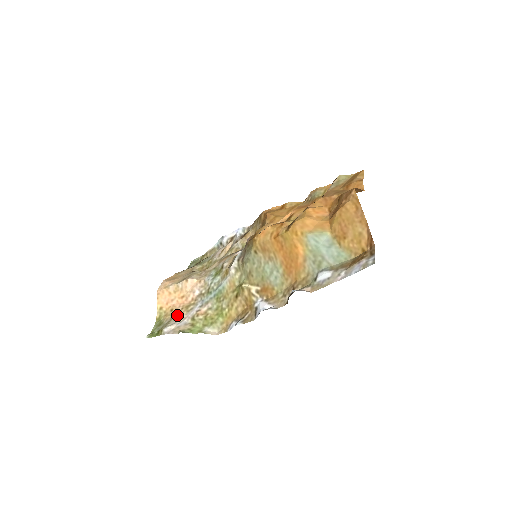
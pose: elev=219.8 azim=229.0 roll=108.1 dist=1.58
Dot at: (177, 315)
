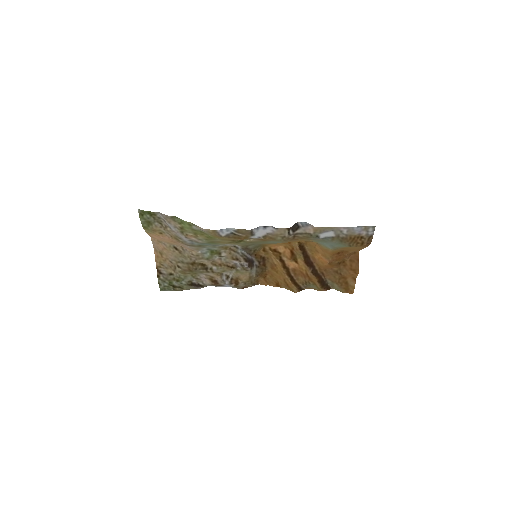
Dot at: (167, 231)
